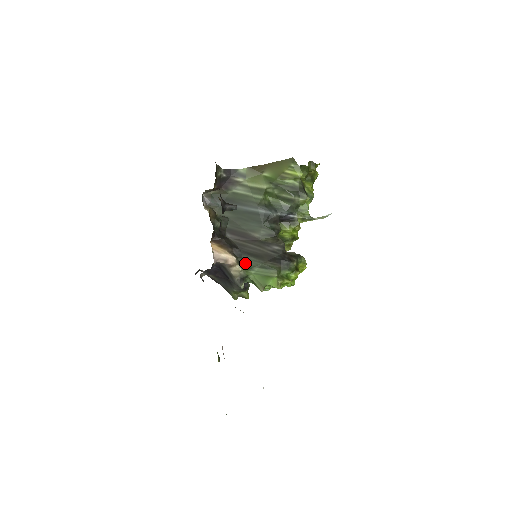
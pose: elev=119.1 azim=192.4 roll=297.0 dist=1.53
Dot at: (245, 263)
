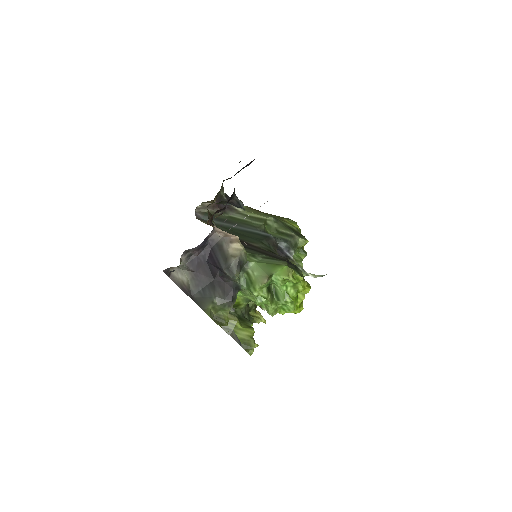
Dot at: (246, 250)
